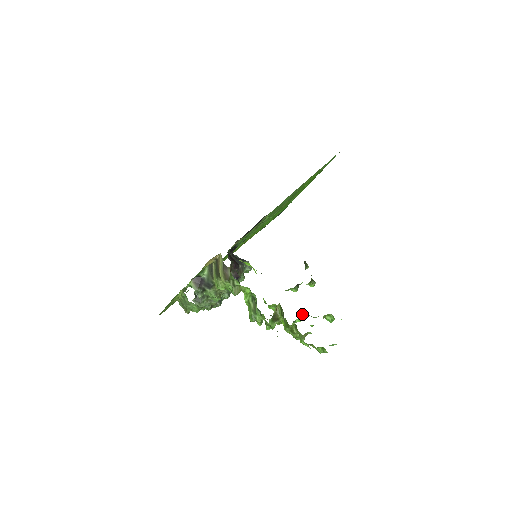
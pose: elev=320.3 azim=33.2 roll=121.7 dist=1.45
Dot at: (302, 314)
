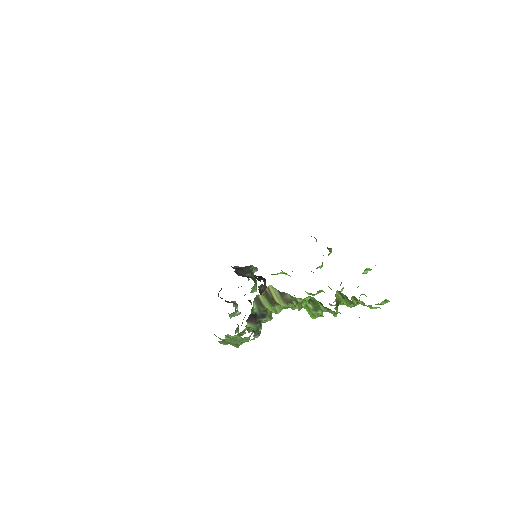
Dot at: (341, 282)
